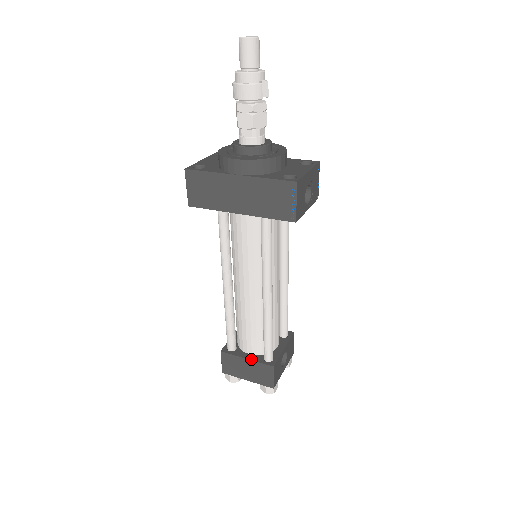
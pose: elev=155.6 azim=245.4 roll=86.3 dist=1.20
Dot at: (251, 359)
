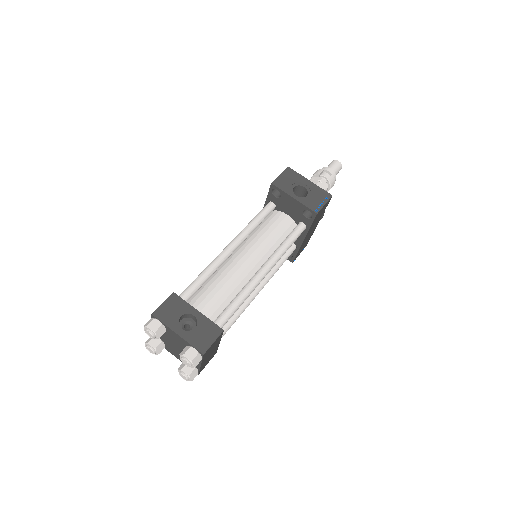
Dot at: occluded
